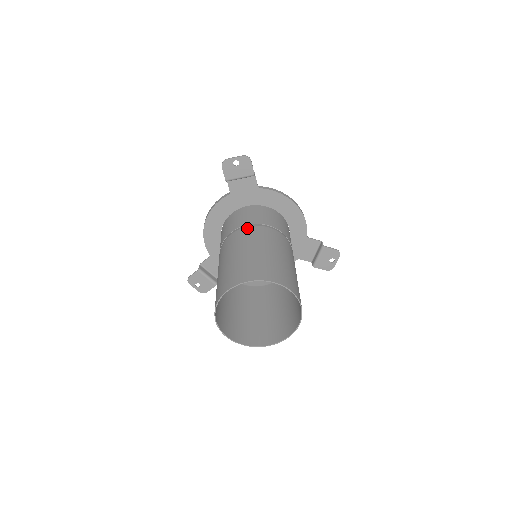
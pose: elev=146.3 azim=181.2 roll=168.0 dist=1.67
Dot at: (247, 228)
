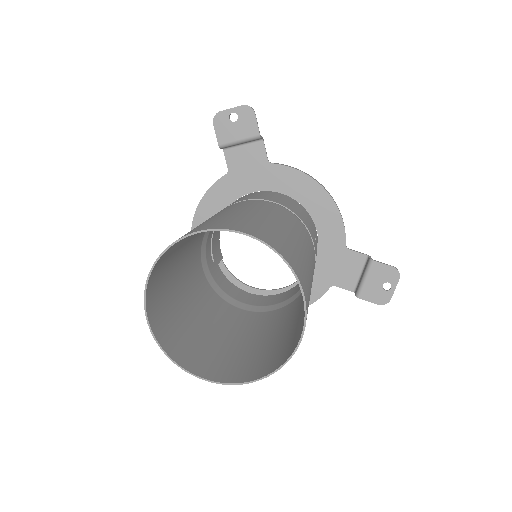
Dot at: (239, 202)
